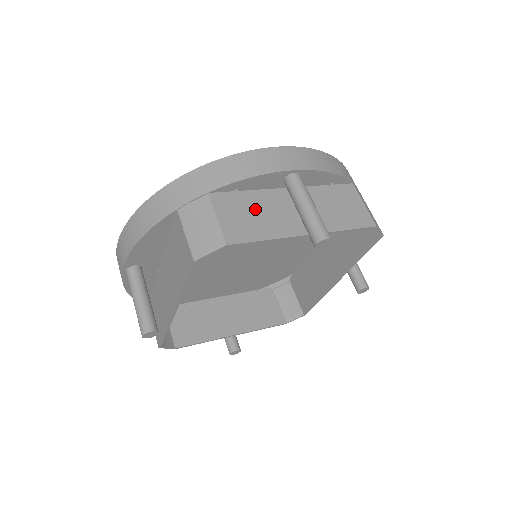
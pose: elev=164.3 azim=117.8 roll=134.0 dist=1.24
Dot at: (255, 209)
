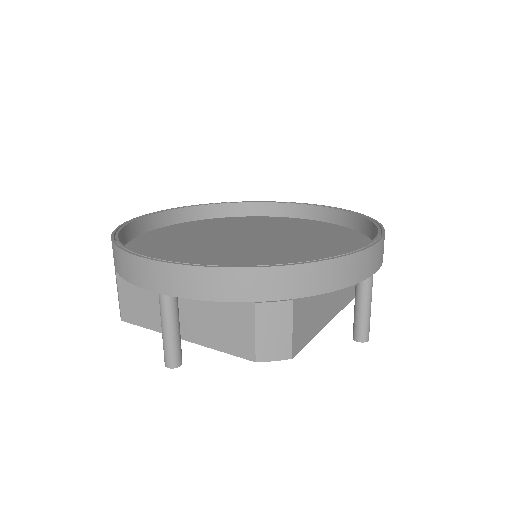
Dot at: (146, 298)
